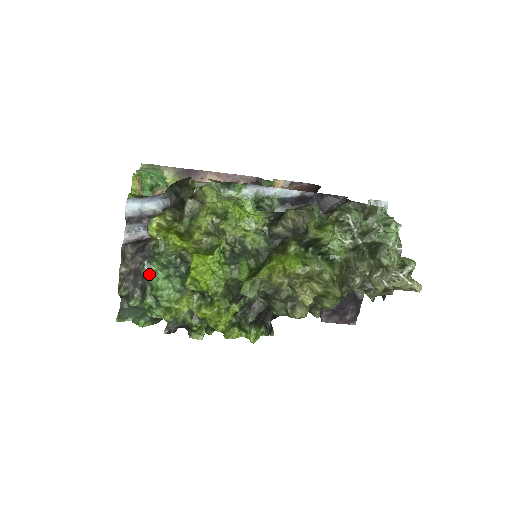
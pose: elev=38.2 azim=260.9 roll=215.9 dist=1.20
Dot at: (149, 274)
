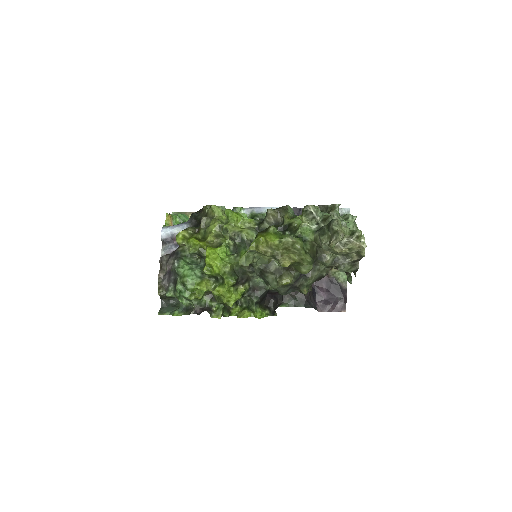
Dot at: (178, 267)
